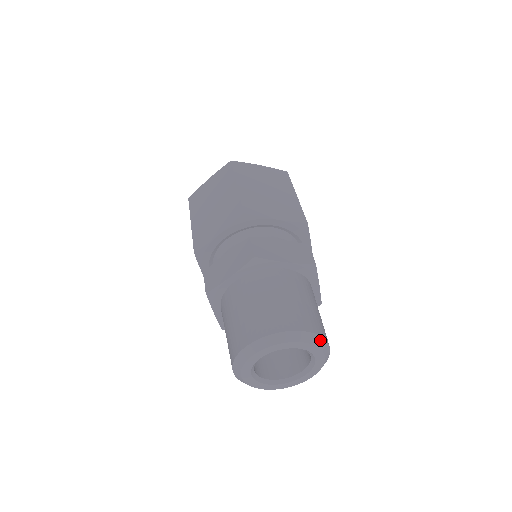
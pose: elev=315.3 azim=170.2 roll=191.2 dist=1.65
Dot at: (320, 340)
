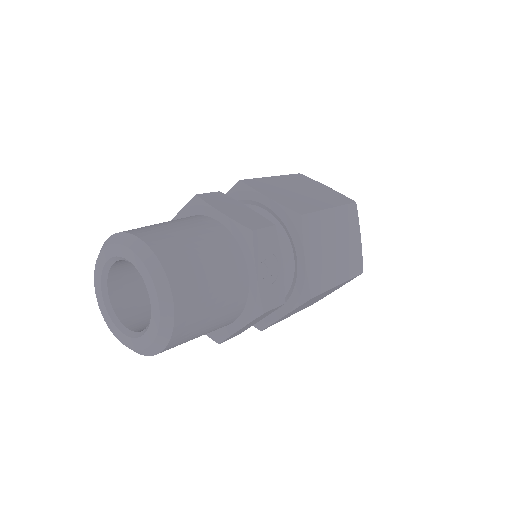
Dot at: (157, 267)
